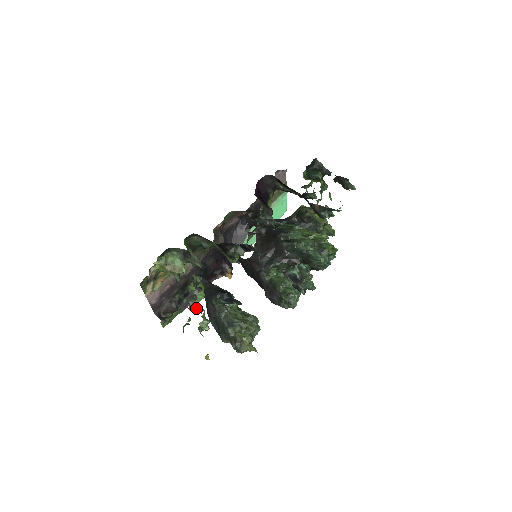
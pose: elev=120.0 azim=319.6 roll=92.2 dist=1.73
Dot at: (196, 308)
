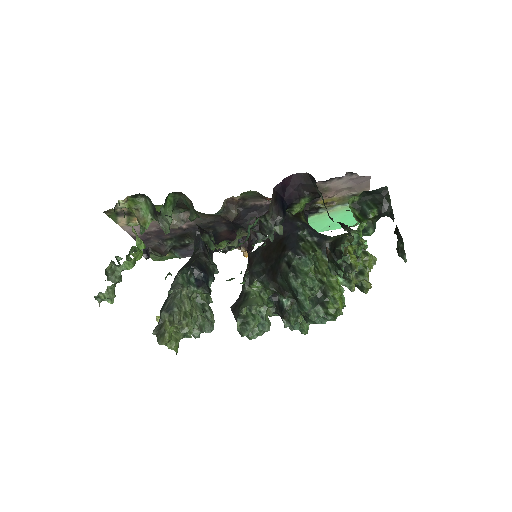
Dot at: (112, 275)
